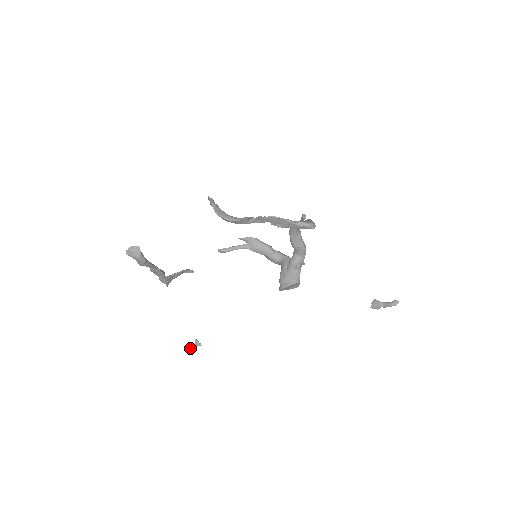
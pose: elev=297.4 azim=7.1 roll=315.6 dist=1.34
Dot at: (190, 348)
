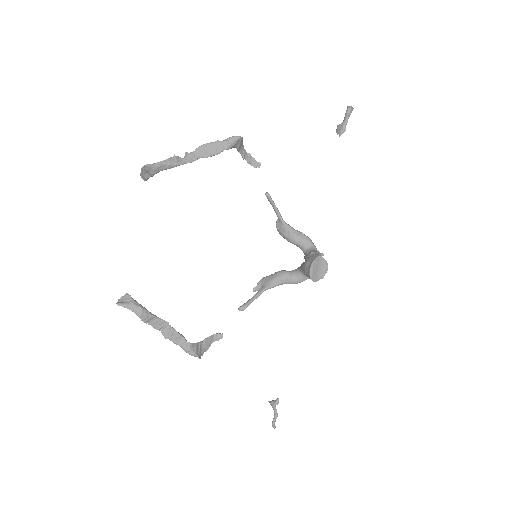
Dot at: (273, 421)
